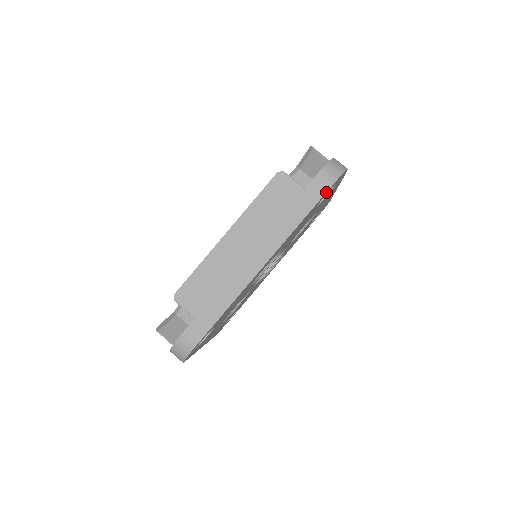
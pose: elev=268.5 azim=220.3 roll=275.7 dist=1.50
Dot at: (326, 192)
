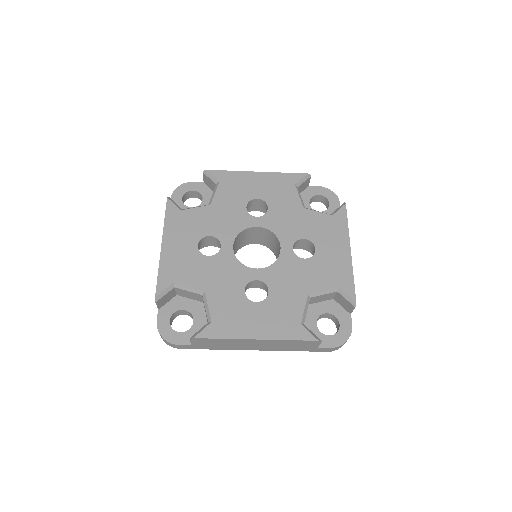
Dot at: (324, 351)
